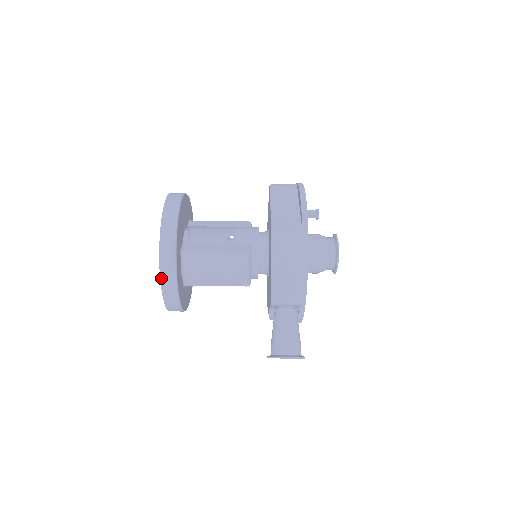
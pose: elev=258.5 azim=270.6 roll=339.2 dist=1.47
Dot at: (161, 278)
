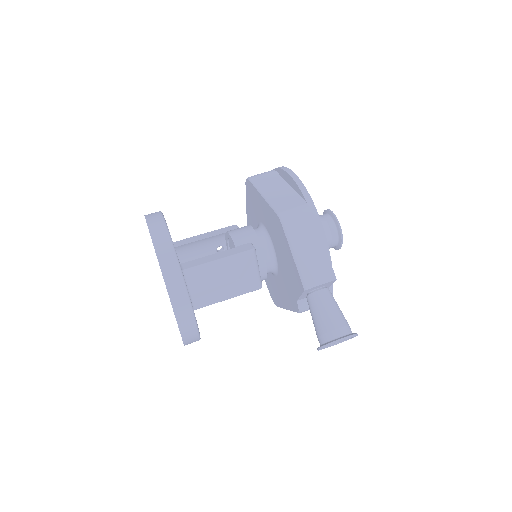
Dot at: (172, 304)
